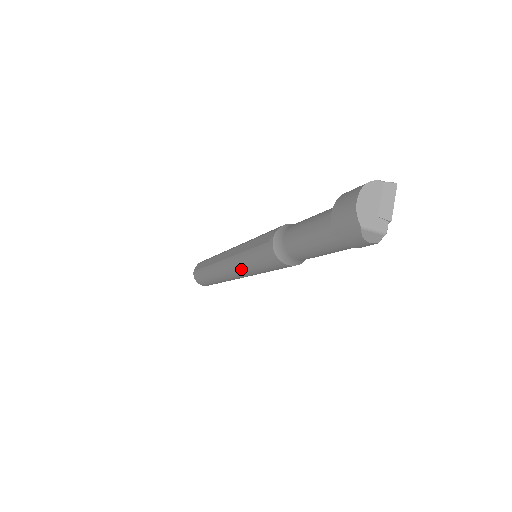
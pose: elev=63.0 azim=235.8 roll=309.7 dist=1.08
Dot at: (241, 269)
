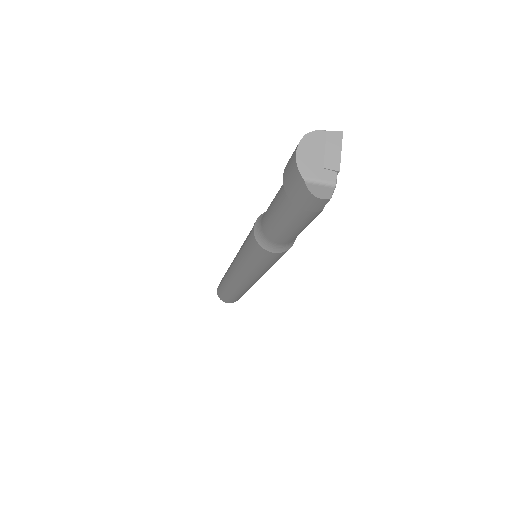
Dot at: (242, 271)
